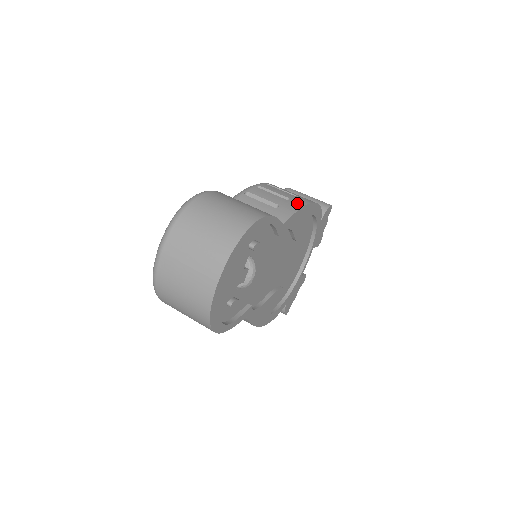
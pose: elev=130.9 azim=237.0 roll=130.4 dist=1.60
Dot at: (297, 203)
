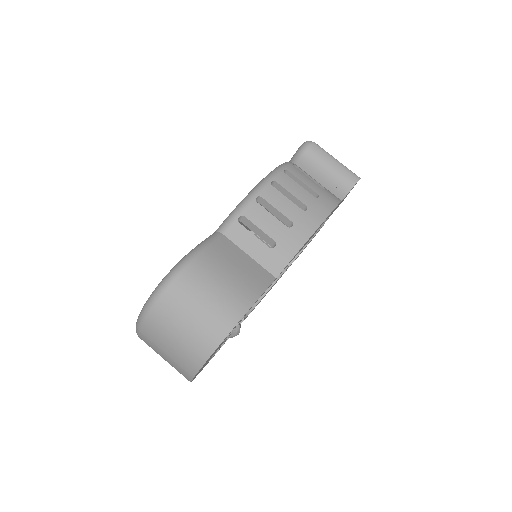
Dot at: (300, 234)
